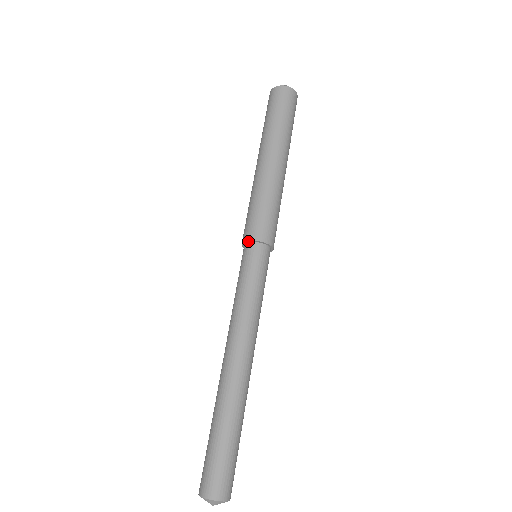
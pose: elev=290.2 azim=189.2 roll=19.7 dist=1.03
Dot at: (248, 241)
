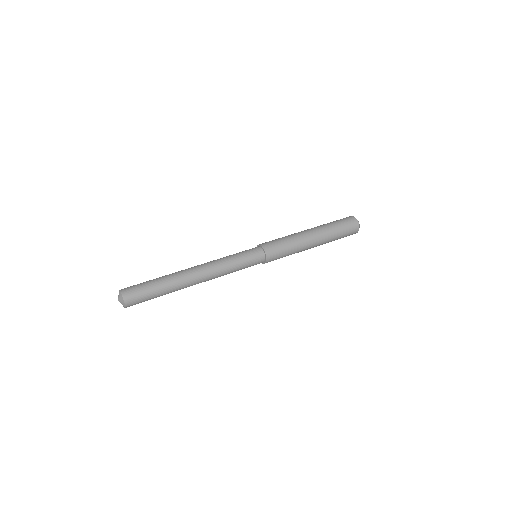
Dot at: occluded
